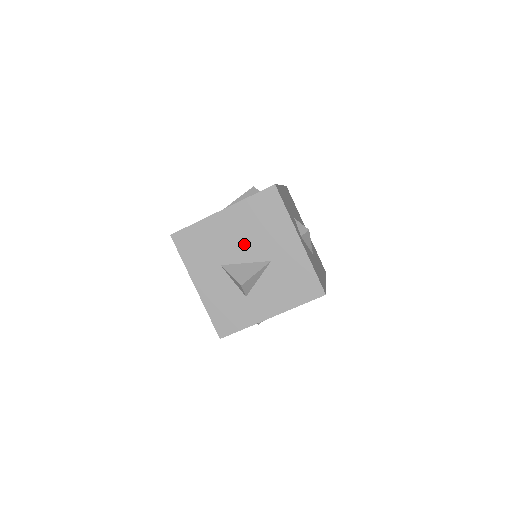
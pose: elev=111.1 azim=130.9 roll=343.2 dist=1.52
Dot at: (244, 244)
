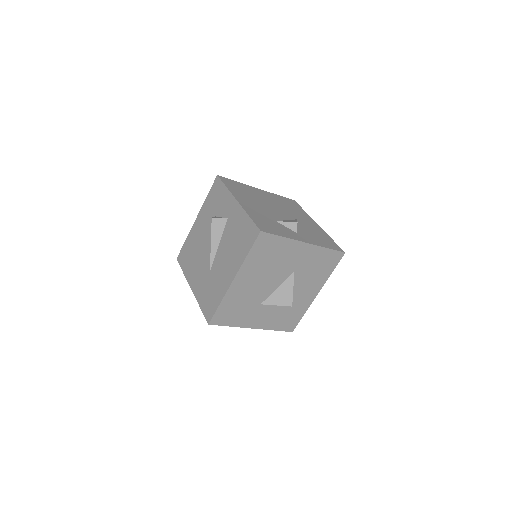
Dot at: (267, 281)
